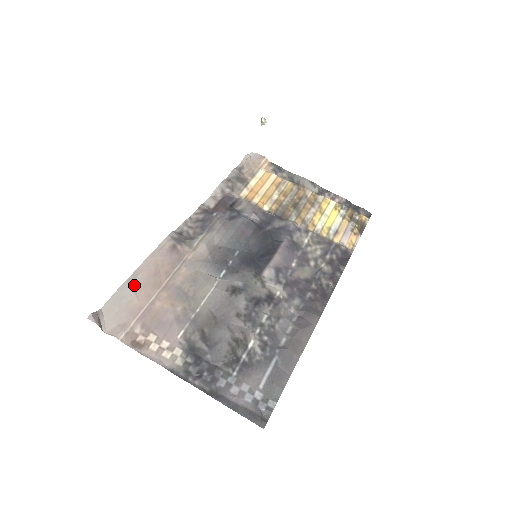
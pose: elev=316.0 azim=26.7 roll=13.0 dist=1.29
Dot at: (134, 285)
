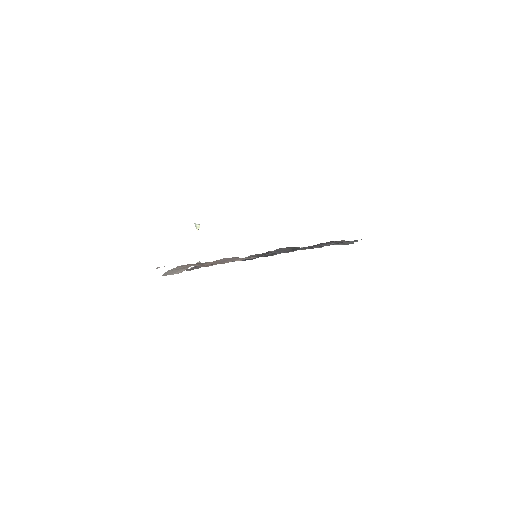
Dot at: occluded
